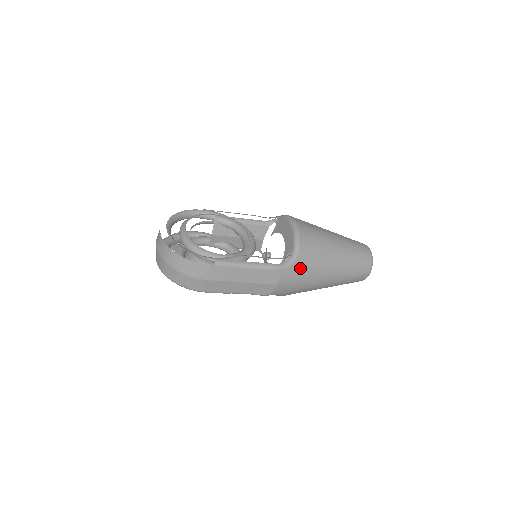
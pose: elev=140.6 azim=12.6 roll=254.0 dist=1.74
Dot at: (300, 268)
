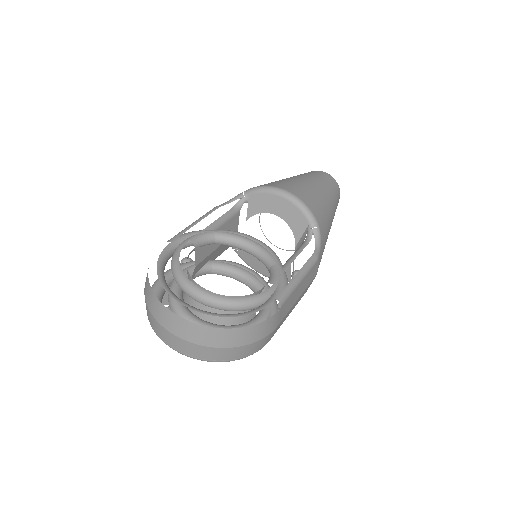
Dot at: (323, 240)
